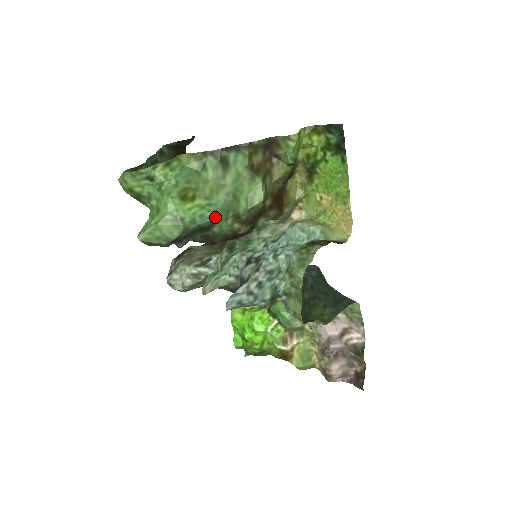
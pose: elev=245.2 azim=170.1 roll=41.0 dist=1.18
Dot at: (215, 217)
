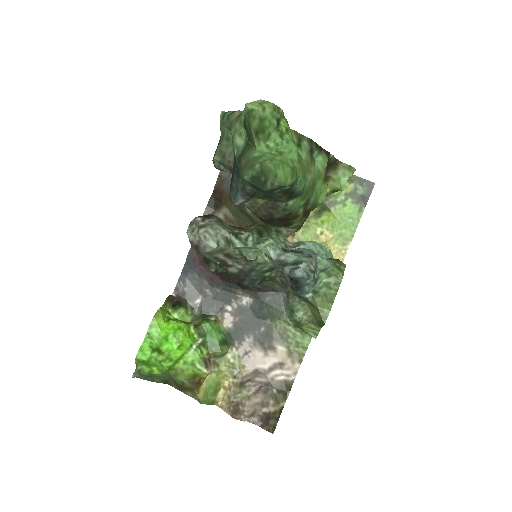
Dot at: (302, 191)
